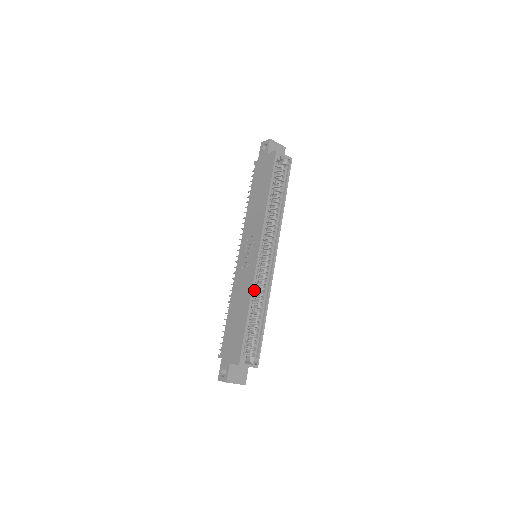
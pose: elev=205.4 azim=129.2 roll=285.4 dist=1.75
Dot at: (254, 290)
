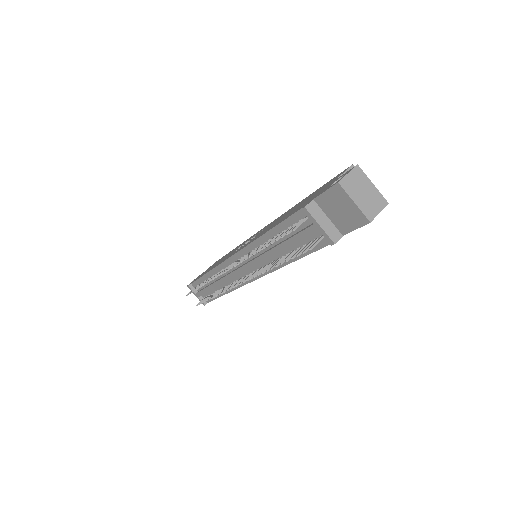
Dot at: occluded
